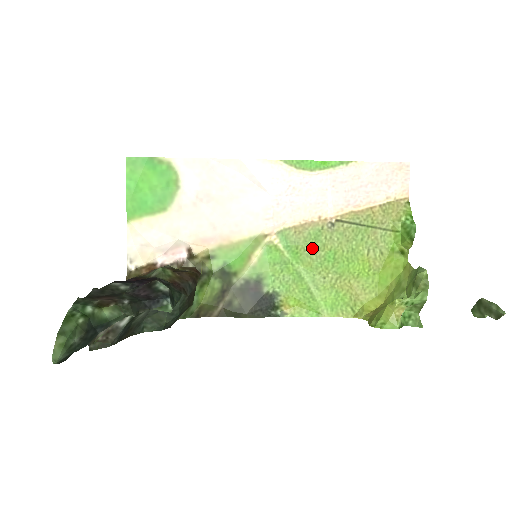
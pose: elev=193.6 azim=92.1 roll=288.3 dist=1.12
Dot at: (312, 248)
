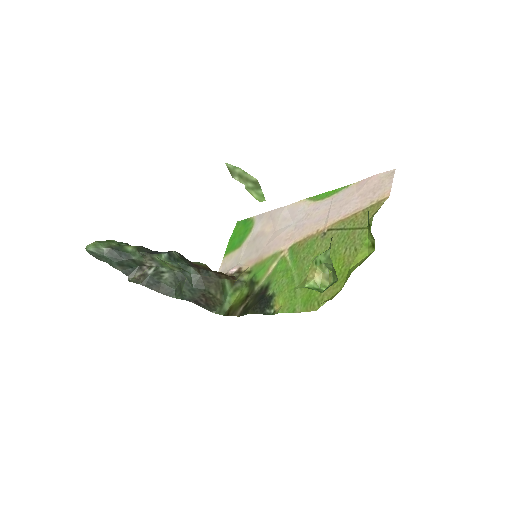
Dot at: (306, 255)
